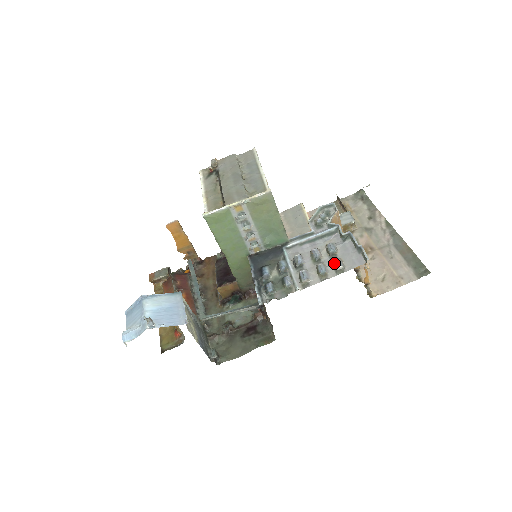
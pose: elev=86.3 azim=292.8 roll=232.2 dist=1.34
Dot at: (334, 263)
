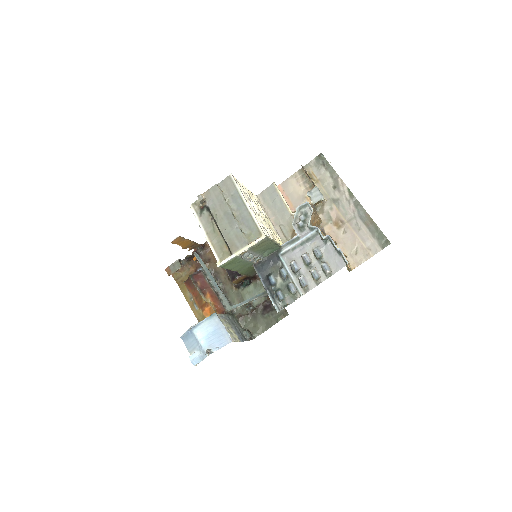
Dot at: (323, 269)
